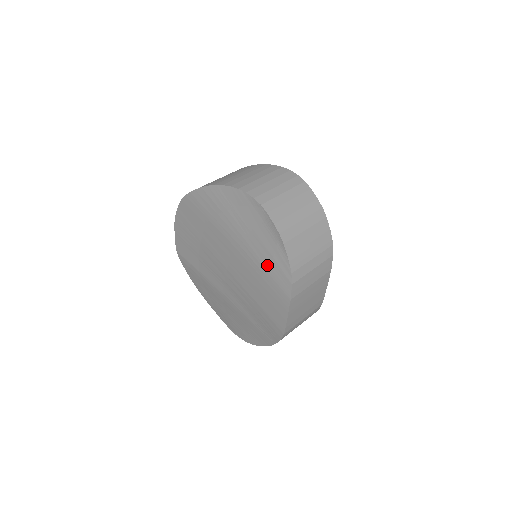
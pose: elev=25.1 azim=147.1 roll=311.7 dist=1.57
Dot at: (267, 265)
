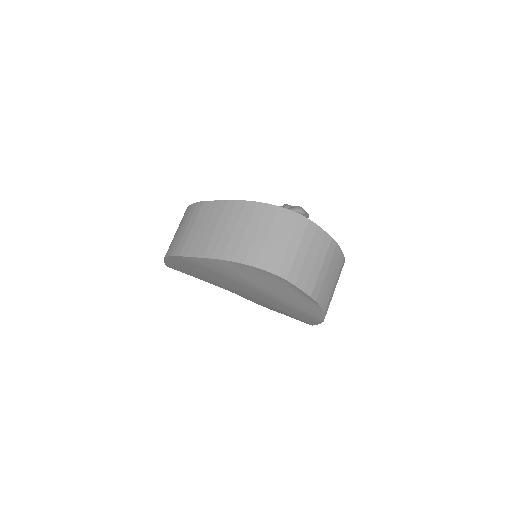
Dot at: (296, 306)
